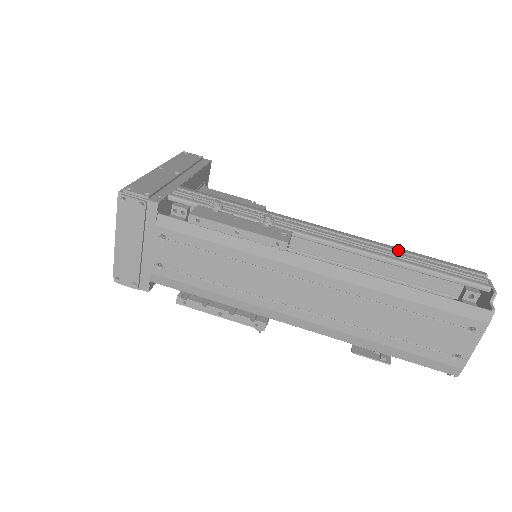
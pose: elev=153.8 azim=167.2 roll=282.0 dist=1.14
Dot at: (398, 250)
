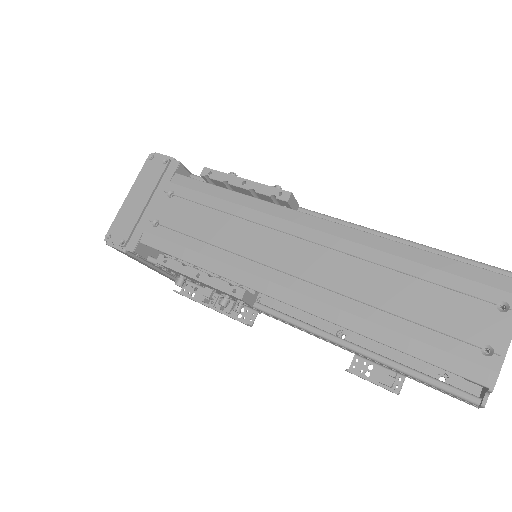
Dot at: occluded
